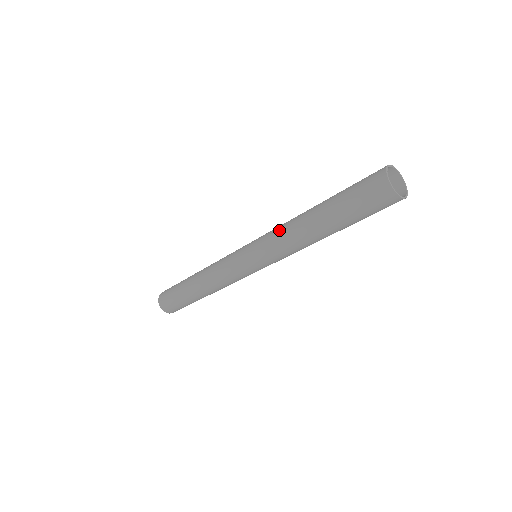
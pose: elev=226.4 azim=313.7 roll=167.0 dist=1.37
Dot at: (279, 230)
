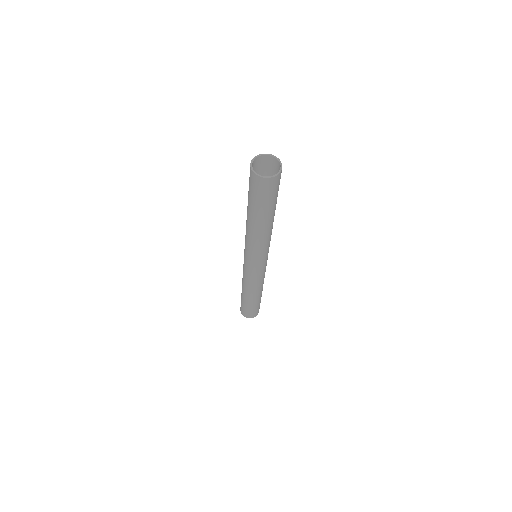
Dot at: (245, 235)
